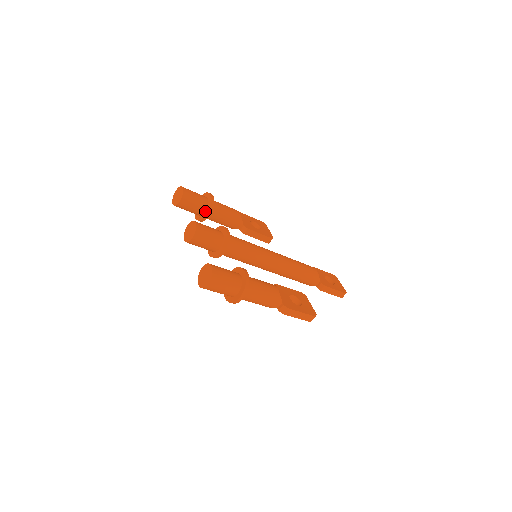
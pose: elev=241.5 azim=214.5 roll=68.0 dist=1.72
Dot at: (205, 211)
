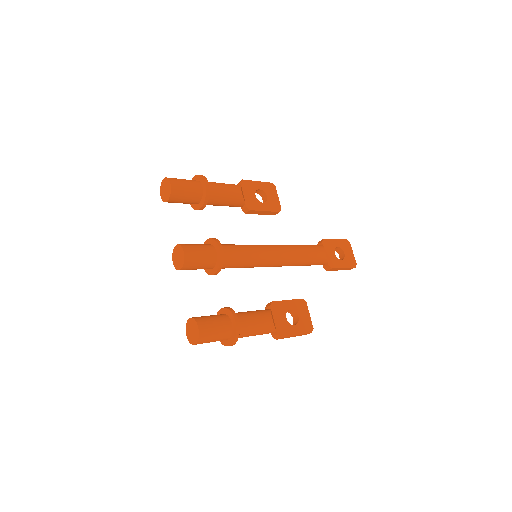
Dot at: (199, 202)
